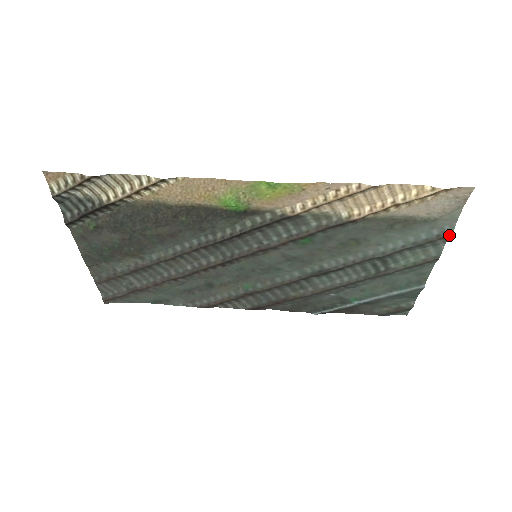
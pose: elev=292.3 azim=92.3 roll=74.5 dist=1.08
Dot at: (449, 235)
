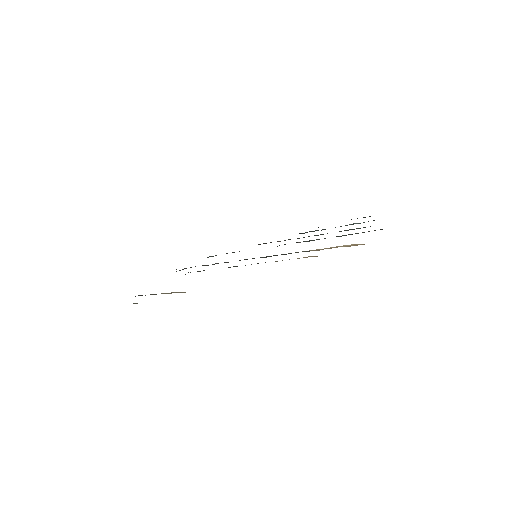
Dot at: (382, 229)
